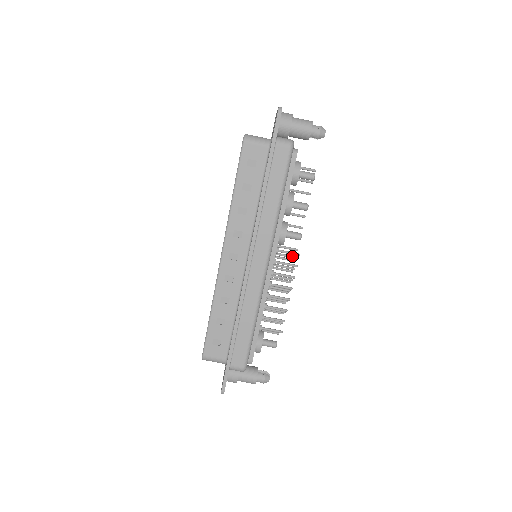
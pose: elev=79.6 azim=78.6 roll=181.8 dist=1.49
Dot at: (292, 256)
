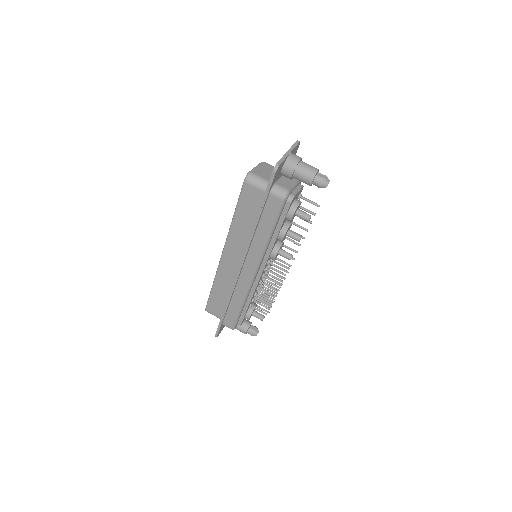
Dot at: (284, 266)
